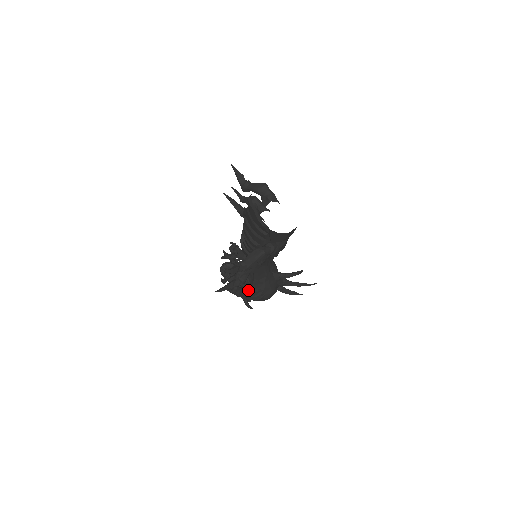
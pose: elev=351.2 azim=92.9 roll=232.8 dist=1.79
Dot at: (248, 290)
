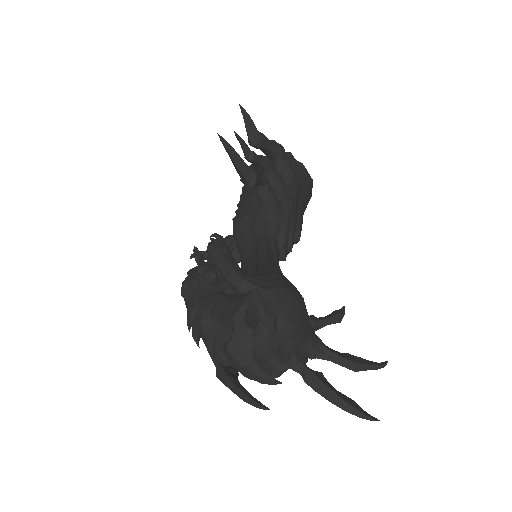
Dot at: occluded
